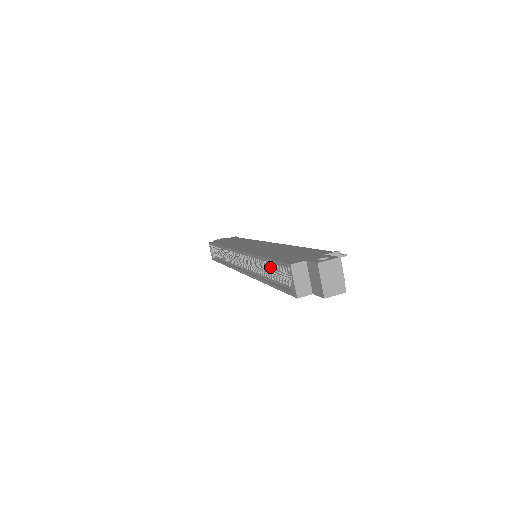
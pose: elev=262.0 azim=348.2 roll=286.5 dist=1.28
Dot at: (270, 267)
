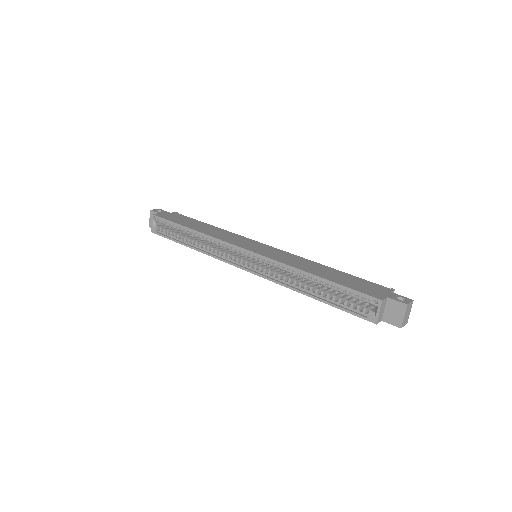
Dot at: (301, 279)
